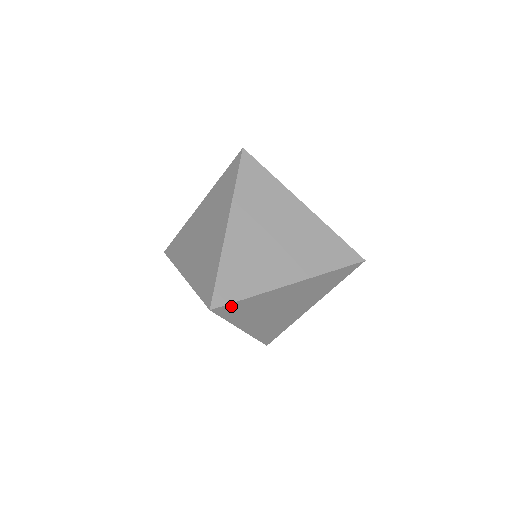
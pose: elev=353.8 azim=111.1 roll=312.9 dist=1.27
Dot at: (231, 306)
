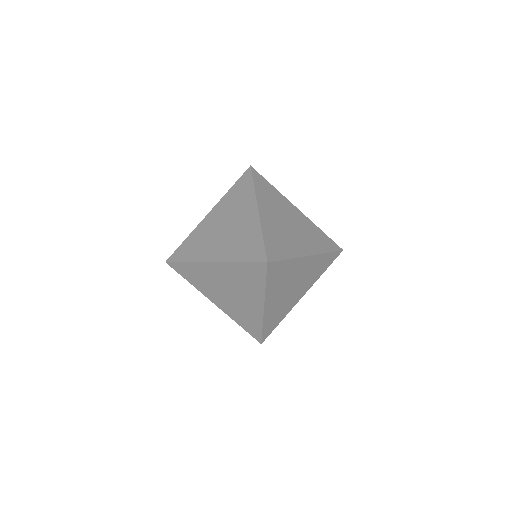
Dot at: occluded
